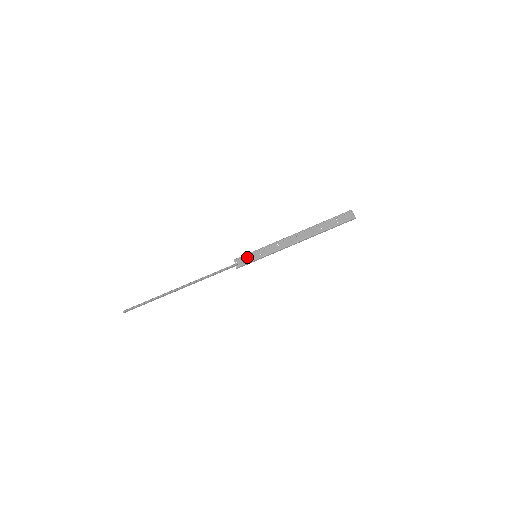
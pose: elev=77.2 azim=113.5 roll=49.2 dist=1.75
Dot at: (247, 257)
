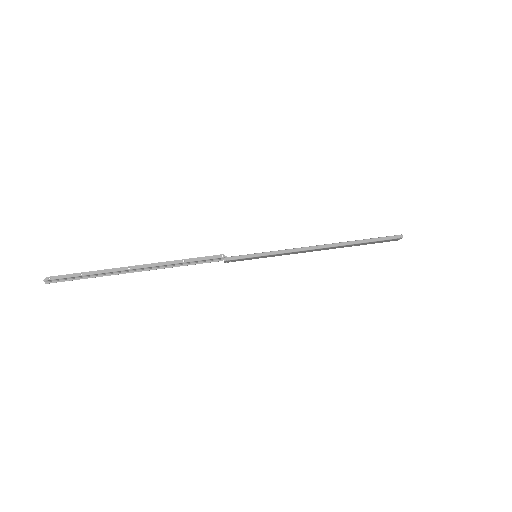
Dot at: occluded
